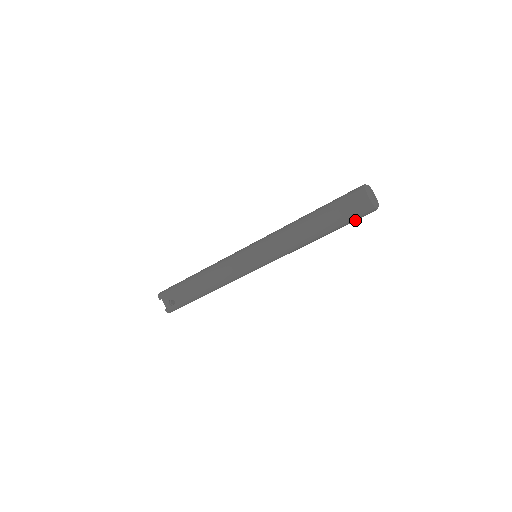
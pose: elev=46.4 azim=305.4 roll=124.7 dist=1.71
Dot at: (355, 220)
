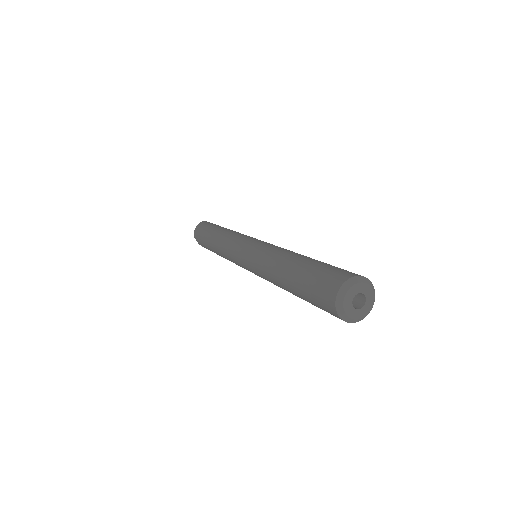
Dot at: occluded
